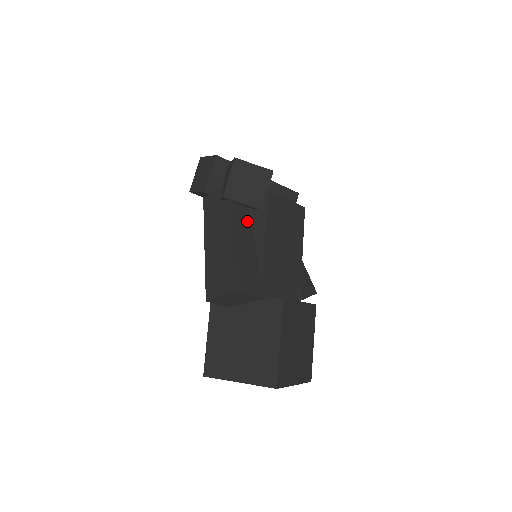
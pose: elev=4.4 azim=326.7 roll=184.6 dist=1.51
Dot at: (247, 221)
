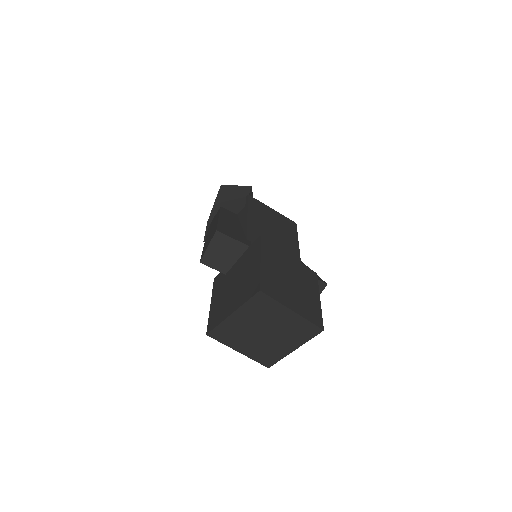
Dot at: (235, 217)
